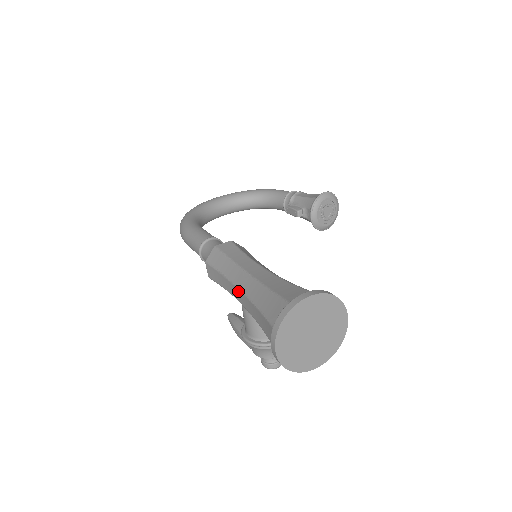
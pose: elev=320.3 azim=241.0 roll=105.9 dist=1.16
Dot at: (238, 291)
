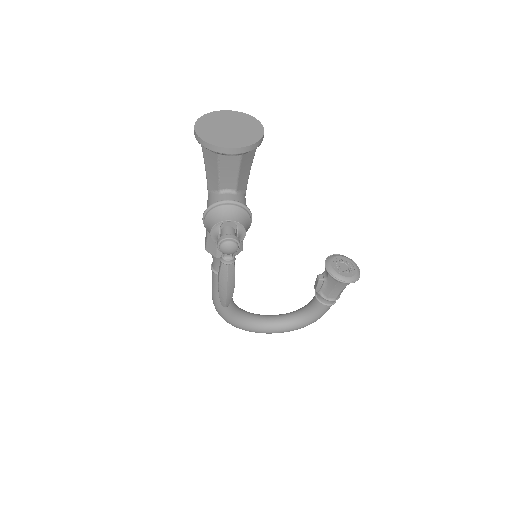
Dot at: occluded
